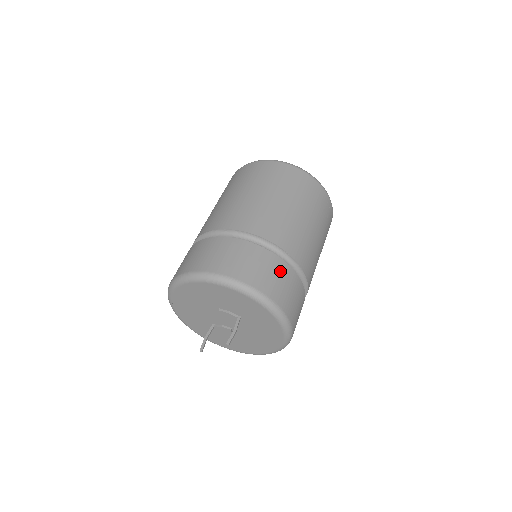
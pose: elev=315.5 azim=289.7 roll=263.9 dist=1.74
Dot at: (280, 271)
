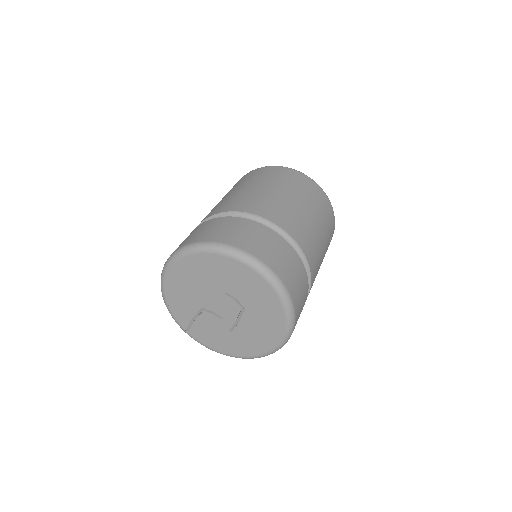
Dot at: (301, 275)
